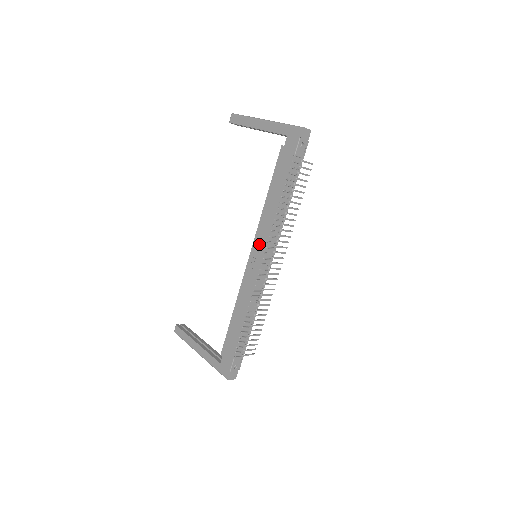
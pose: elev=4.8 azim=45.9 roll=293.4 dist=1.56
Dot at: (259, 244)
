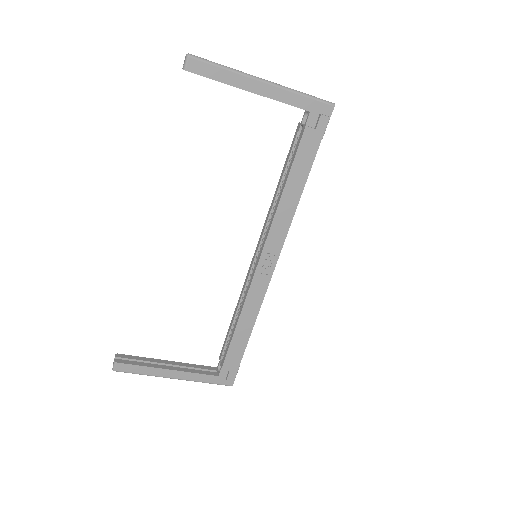
Dot at: (275, 247)
